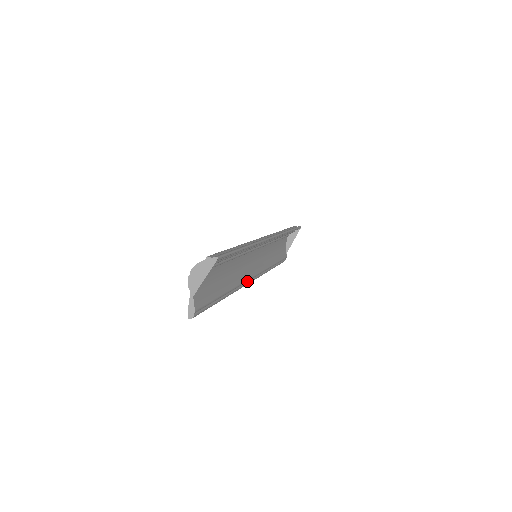
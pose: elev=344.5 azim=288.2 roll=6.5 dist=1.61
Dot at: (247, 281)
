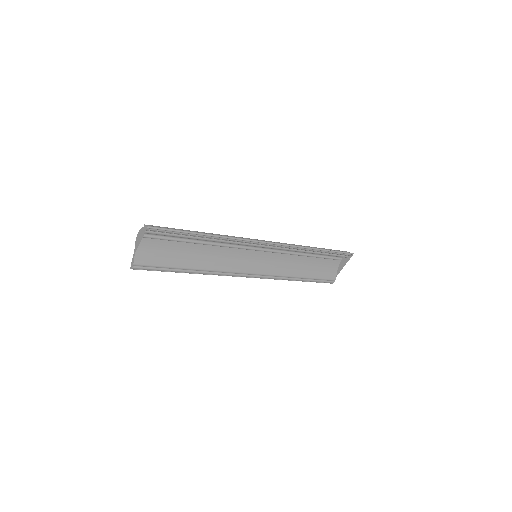
Dot at: (237, 273)
